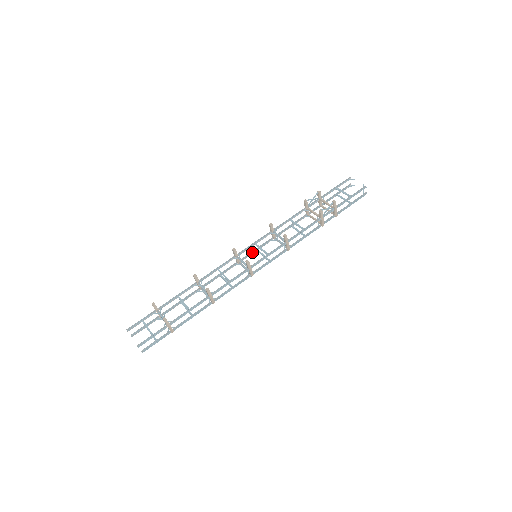
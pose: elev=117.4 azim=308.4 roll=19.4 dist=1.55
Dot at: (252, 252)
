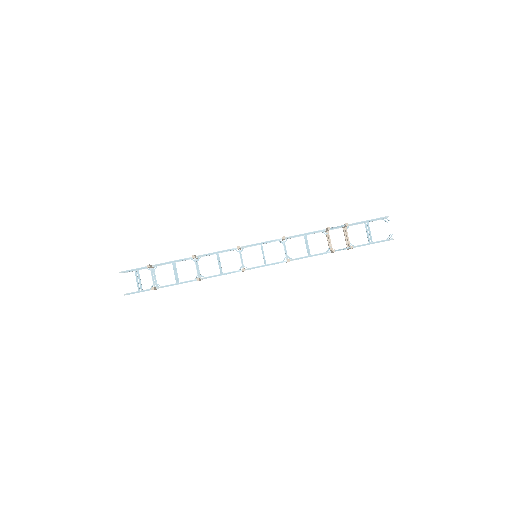
Dot at: (256, 245)
